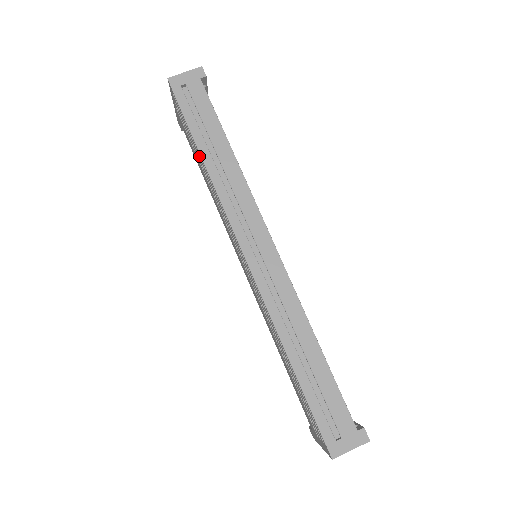
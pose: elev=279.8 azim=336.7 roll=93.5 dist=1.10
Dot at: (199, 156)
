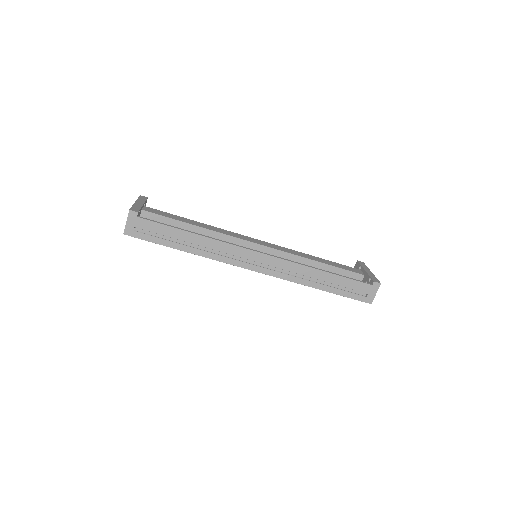
Dot at: occluded
